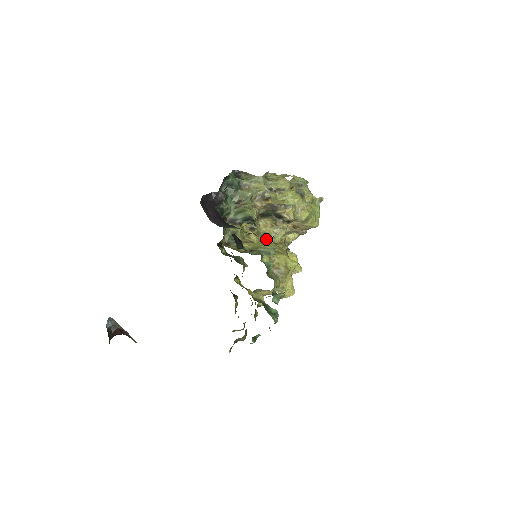
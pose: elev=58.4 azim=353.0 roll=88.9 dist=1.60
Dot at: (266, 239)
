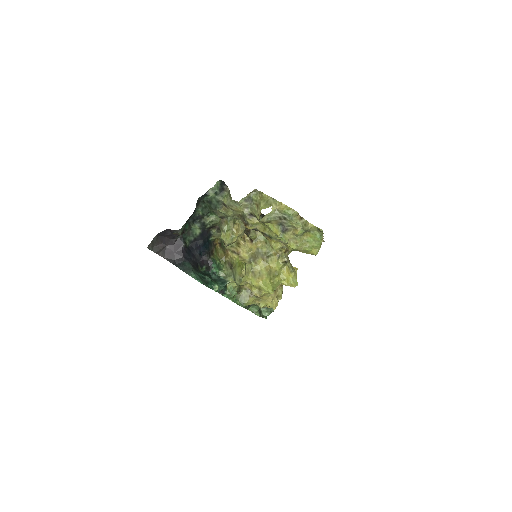
Dot at: (262, 247)
